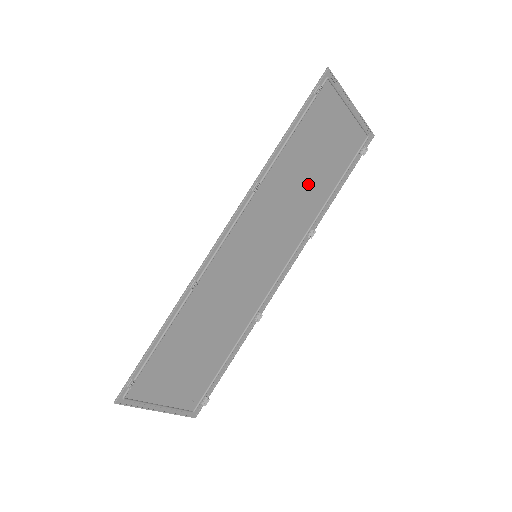
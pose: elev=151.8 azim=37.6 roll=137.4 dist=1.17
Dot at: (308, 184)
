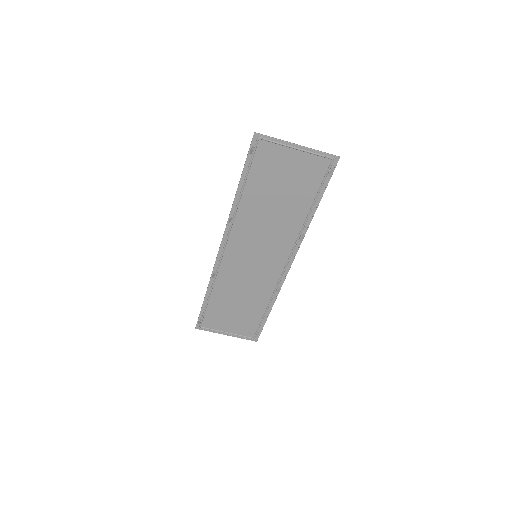
Dot at: (281, 207)
